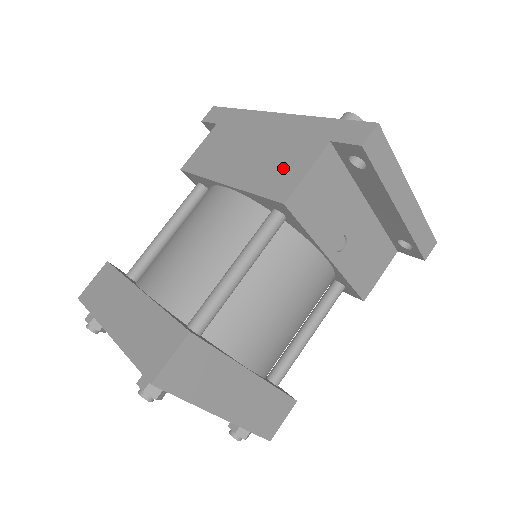
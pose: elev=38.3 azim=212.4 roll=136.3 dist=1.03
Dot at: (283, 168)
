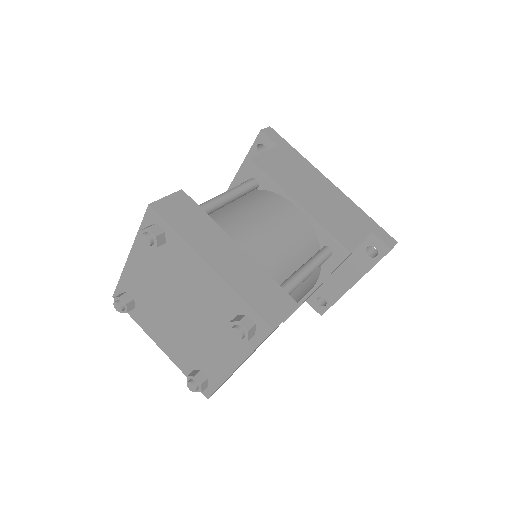
Dot at: (345, 227)
